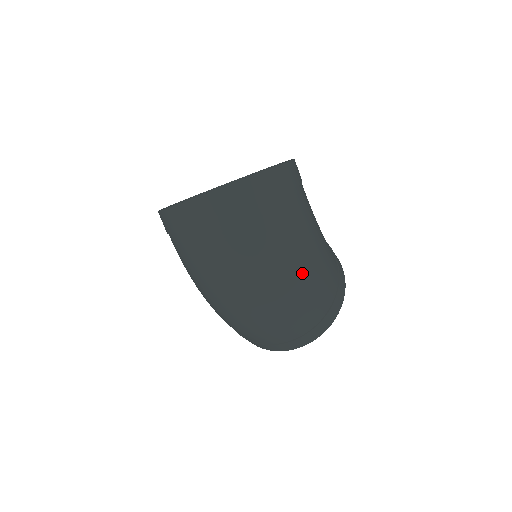
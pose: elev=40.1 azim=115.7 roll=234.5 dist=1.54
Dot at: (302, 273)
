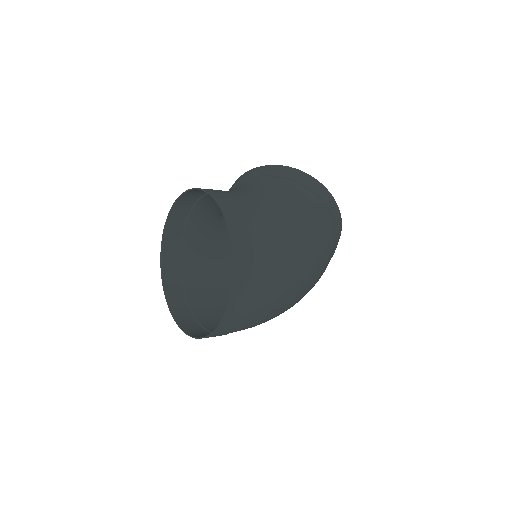
Dot at: (311, 263)
